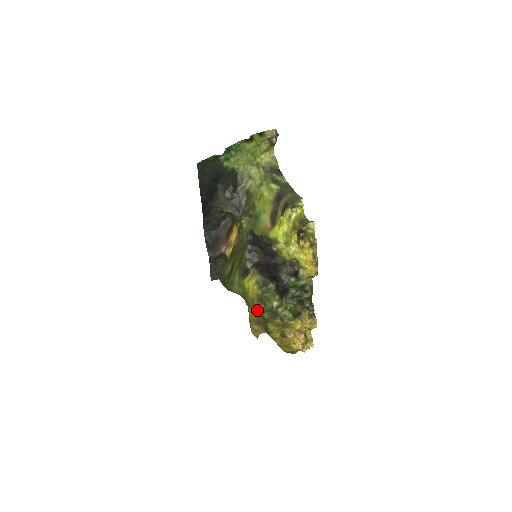
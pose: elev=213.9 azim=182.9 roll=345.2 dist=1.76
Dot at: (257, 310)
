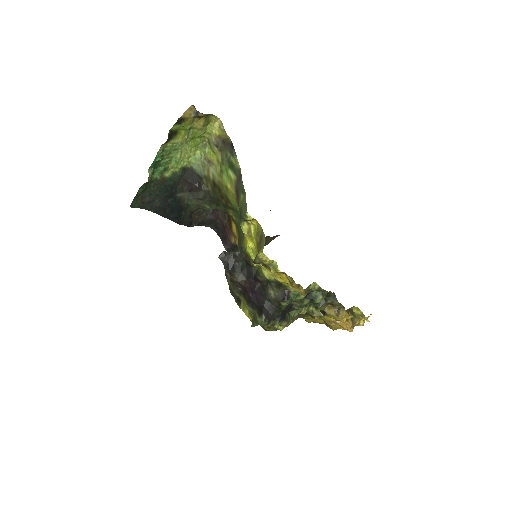
Dot at: (270, 330)
